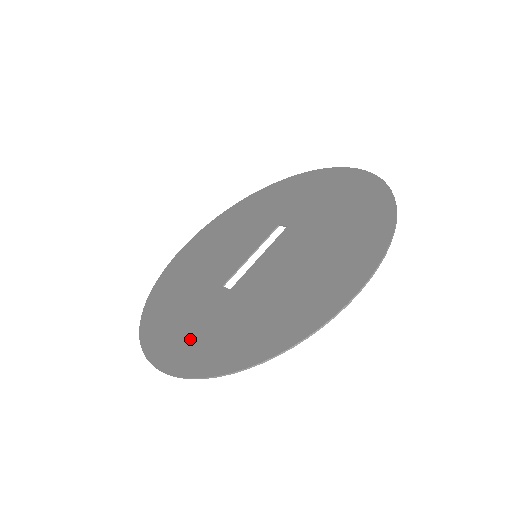
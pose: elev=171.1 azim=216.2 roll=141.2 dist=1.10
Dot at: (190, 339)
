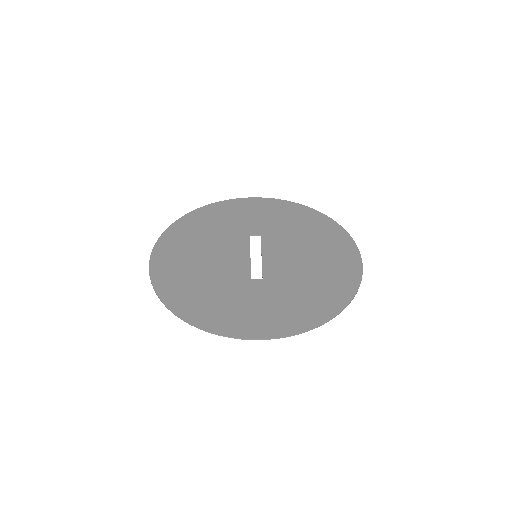
Dot at: (270, 314)
